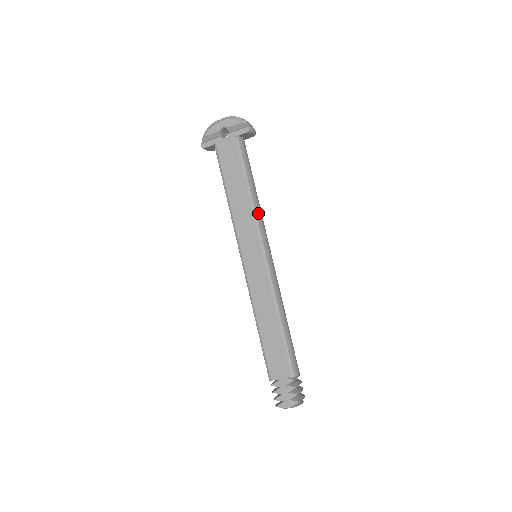
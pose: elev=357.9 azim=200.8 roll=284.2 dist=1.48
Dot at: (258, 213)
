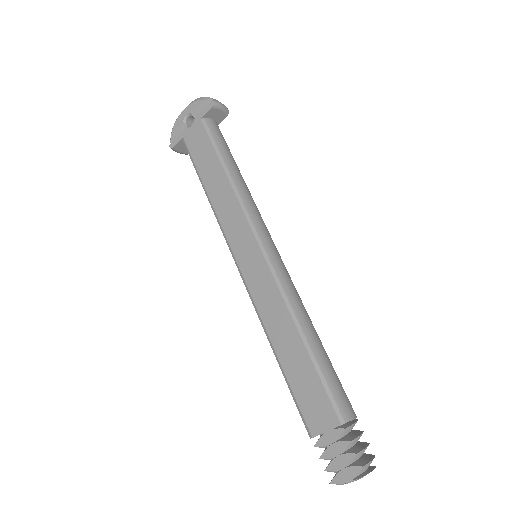
Dot at: (245, 197)
